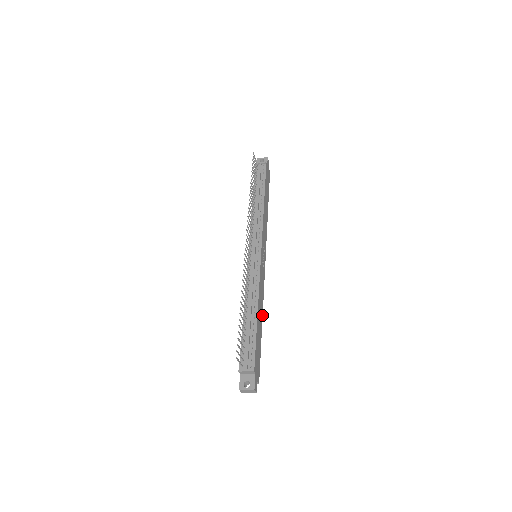
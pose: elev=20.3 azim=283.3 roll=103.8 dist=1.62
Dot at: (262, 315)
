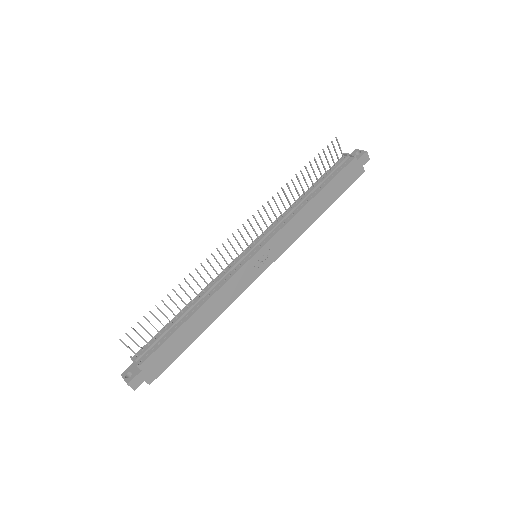
Dot at: (213, 321)
